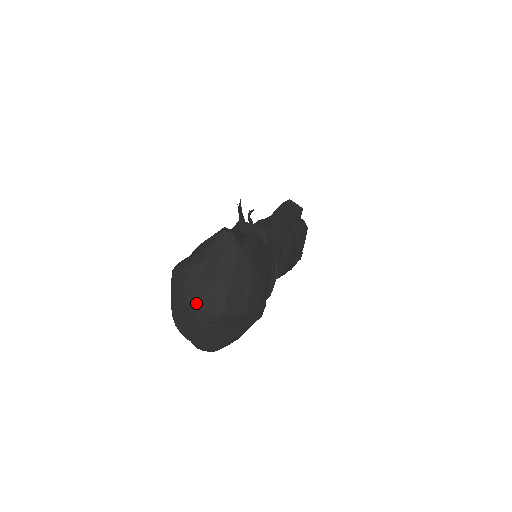
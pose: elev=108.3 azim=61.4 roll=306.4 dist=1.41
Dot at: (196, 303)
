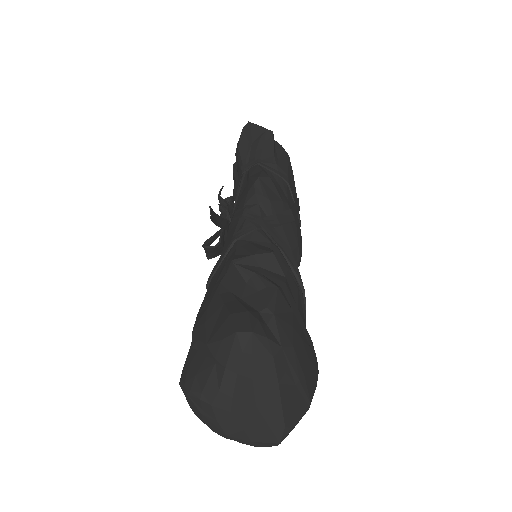
Dot at: (242, 436)
